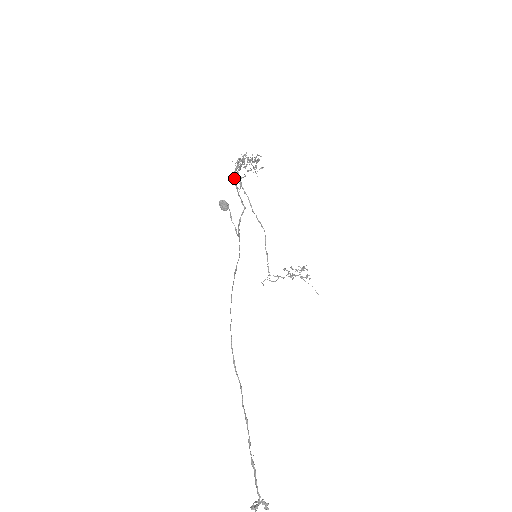
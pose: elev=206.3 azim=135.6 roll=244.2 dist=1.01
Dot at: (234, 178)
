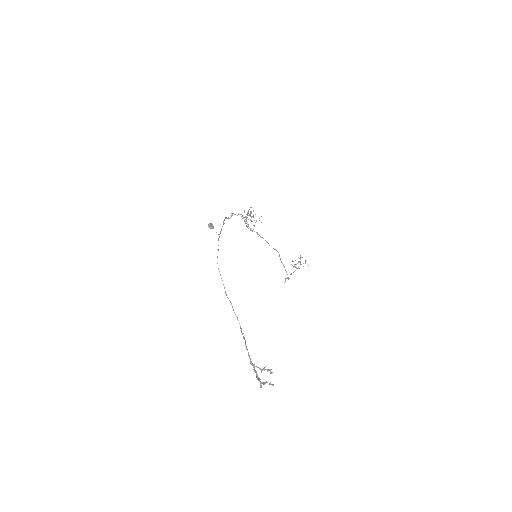
Dot at: (225, 218)
